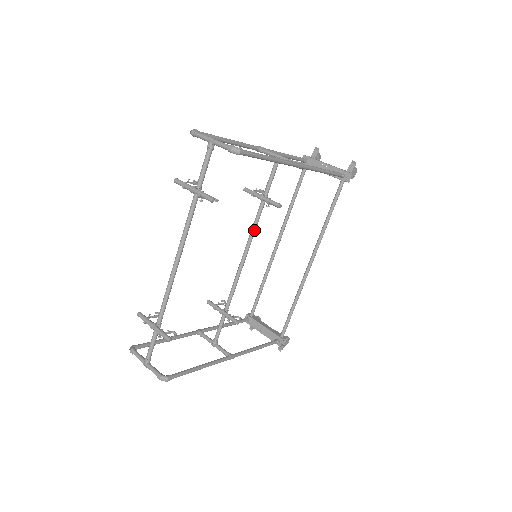
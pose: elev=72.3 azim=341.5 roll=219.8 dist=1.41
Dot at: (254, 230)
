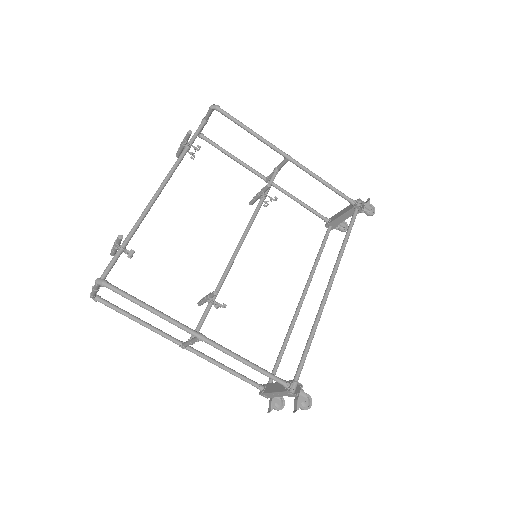
Dot at: (251, 221)
